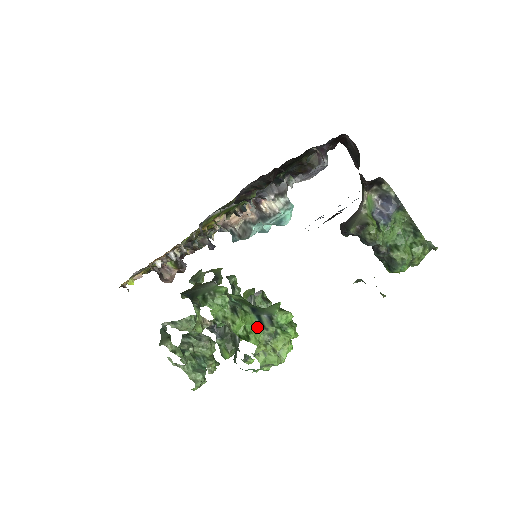
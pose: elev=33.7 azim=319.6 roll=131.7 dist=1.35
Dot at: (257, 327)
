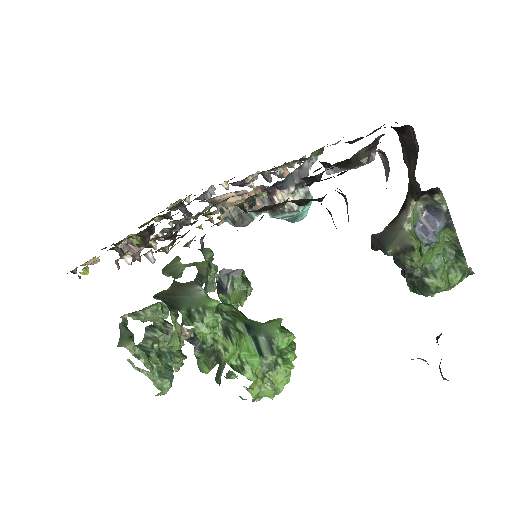
Dot at: (254, 355)
